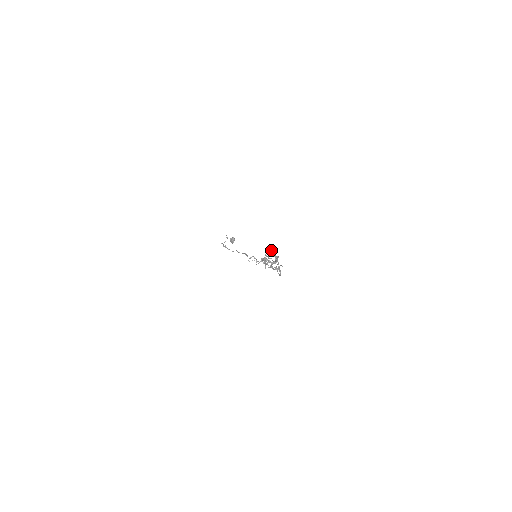
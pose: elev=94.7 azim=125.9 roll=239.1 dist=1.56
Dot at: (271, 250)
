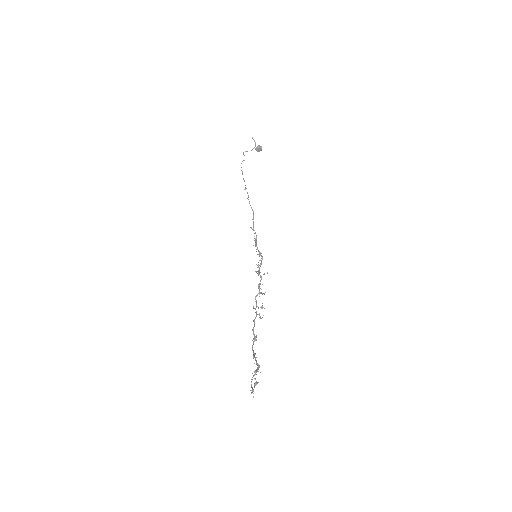
Dot at: (252, 391)
